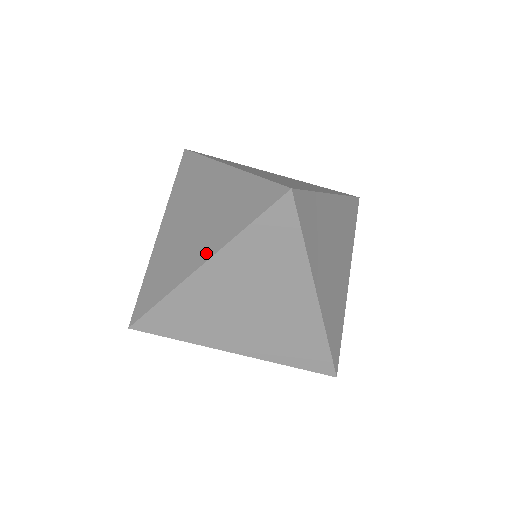
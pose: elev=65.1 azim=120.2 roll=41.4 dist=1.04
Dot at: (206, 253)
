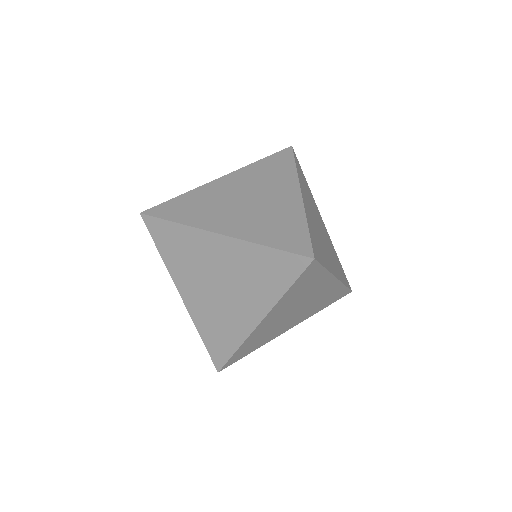
Dot at: (258, 313)
